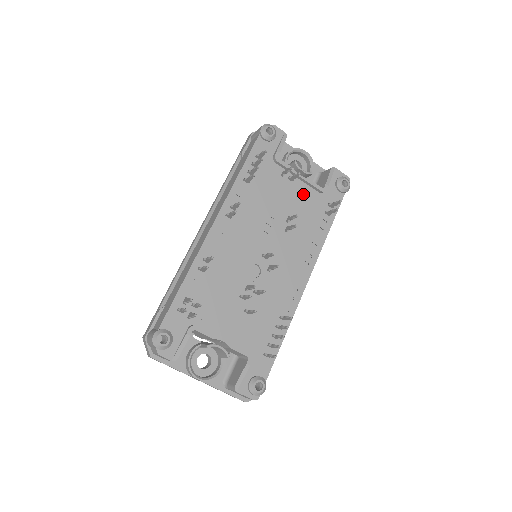
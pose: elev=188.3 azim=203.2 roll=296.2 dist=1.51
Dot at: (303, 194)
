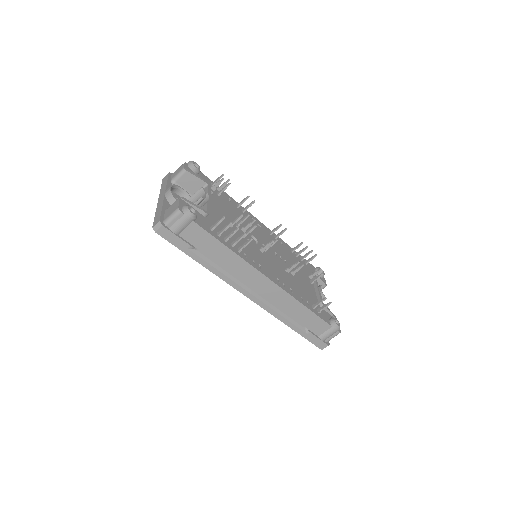
Dot at: (310, 290)
